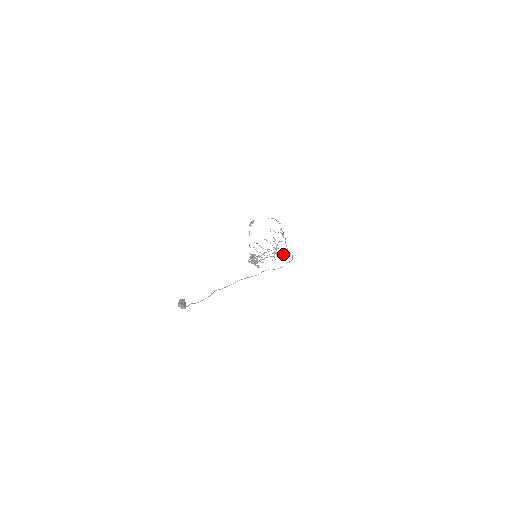
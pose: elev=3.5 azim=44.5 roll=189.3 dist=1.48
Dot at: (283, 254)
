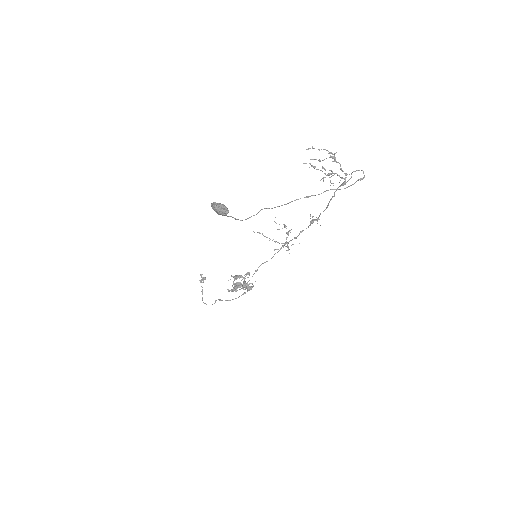
Dot at: (320, 213)
